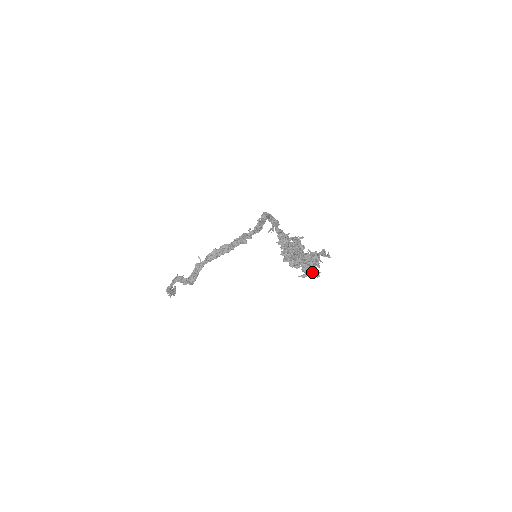
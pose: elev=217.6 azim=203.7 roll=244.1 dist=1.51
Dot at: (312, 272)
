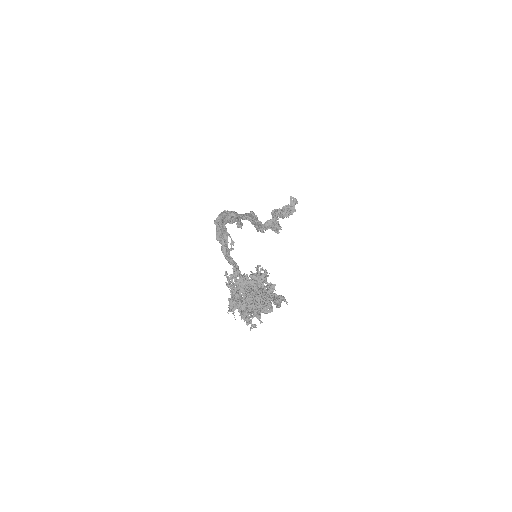
Dot at: (277, 305)
